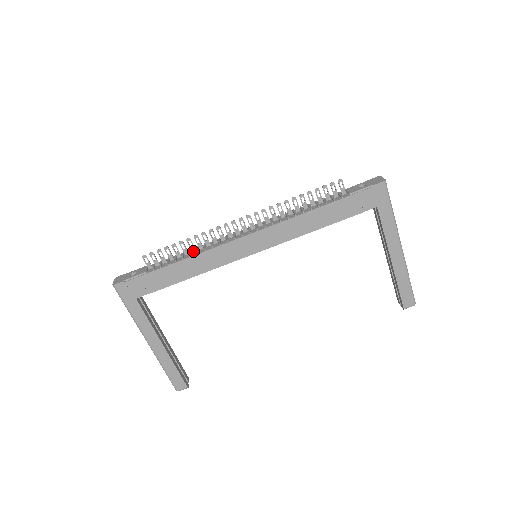
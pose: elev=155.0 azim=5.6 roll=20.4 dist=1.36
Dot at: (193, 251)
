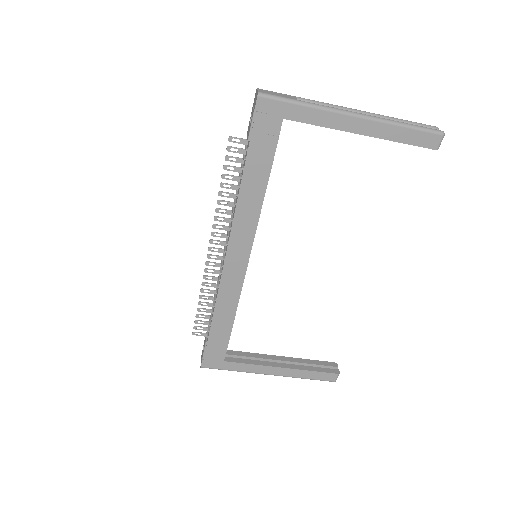
Dot at: occluded
